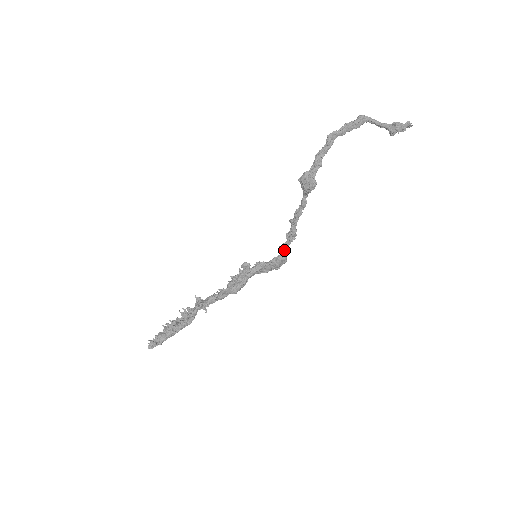
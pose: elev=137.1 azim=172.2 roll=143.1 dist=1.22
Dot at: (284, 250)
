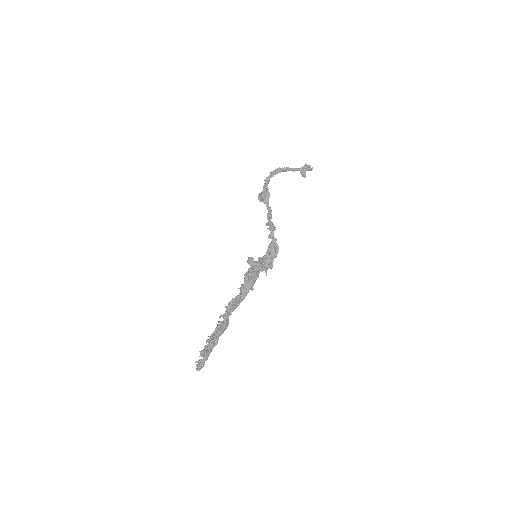
Dot at: (273, 240)
